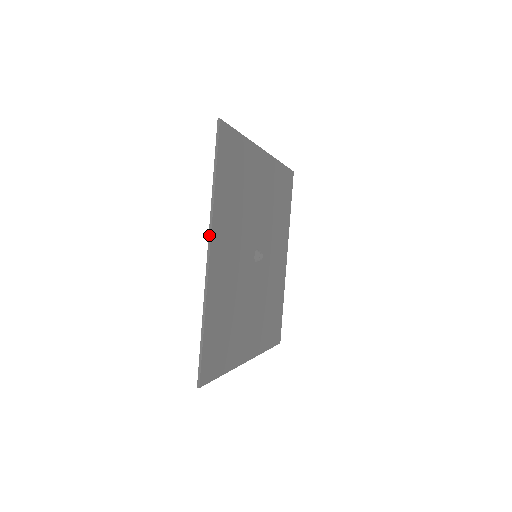
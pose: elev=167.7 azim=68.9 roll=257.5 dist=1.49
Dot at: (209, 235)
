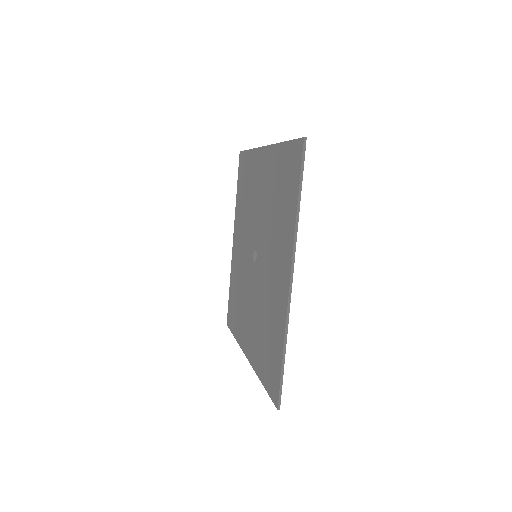
Dot at: (260, 147)
